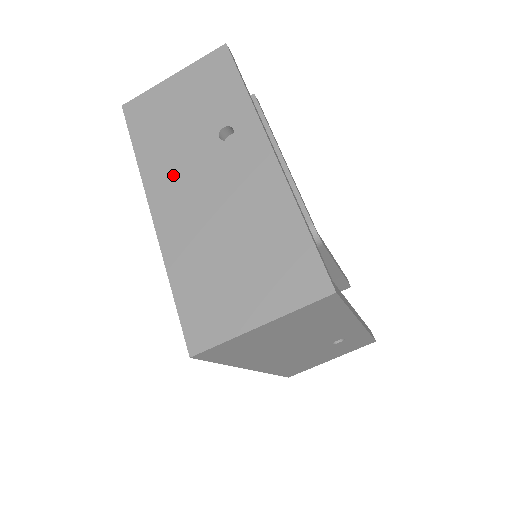
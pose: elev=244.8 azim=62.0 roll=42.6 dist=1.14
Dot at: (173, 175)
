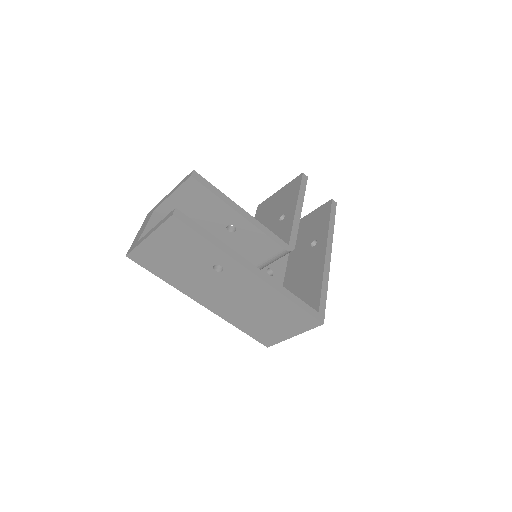
Dot at: (200, 289)
